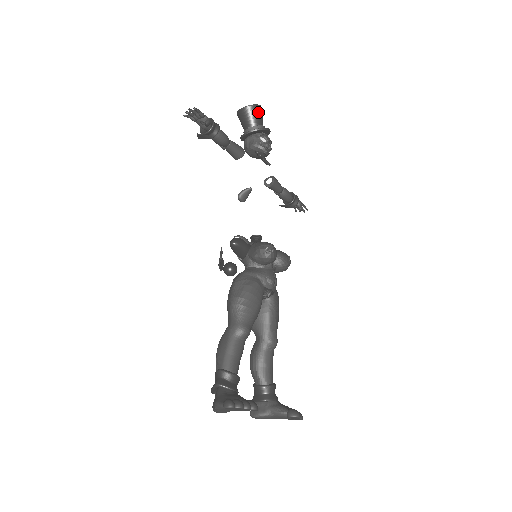
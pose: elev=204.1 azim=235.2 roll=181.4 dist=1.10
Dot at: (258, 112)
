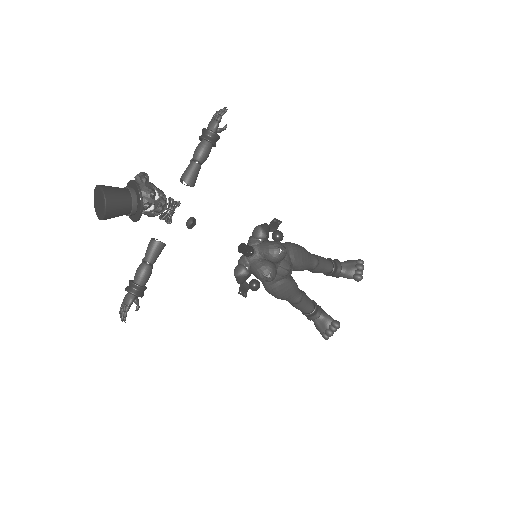
Dot at: (115, 210)
